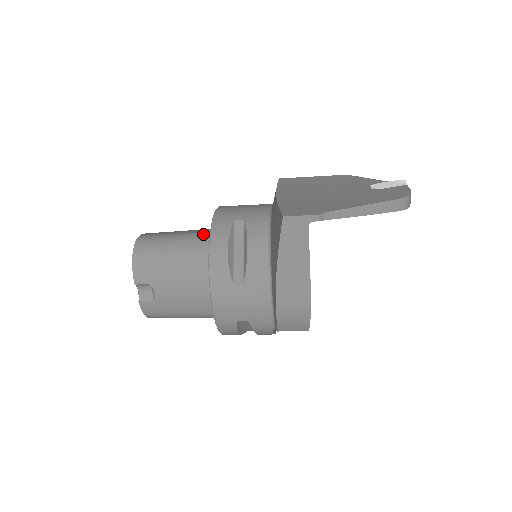
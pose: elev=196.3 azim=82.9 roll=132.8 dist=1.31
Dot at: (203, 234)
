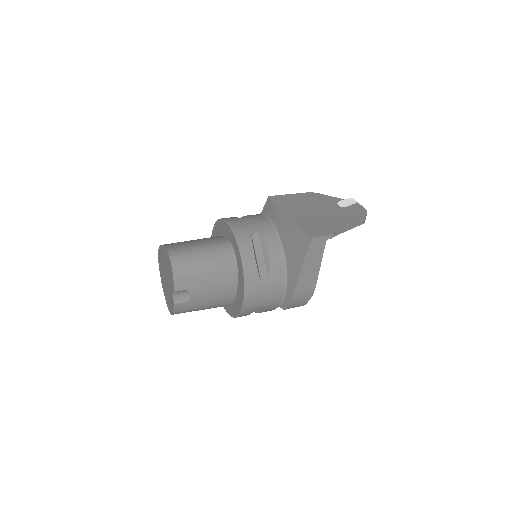
Dot at: (222, 245)
